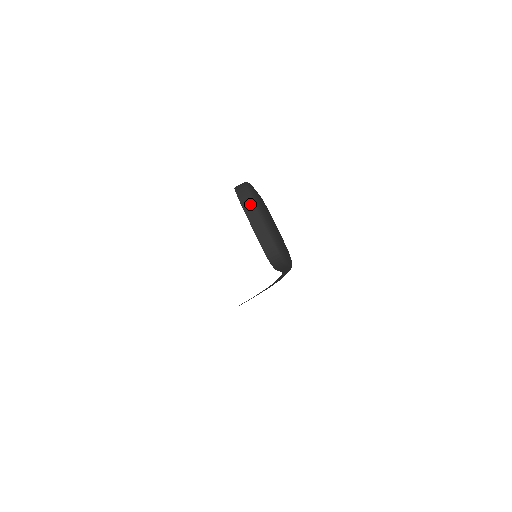
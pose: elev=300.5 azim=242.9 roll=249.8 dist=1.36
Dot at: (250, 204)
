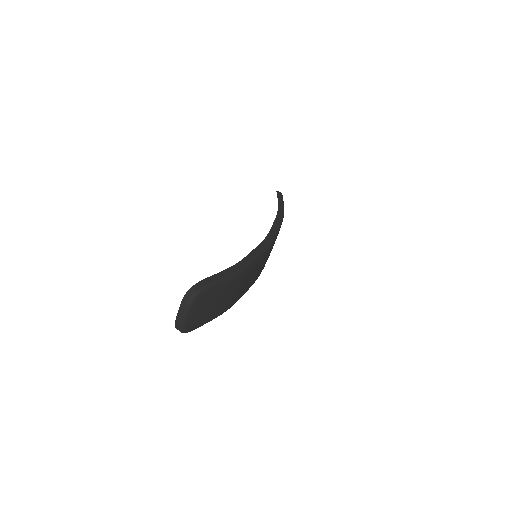
Dot at: (185, 306)
